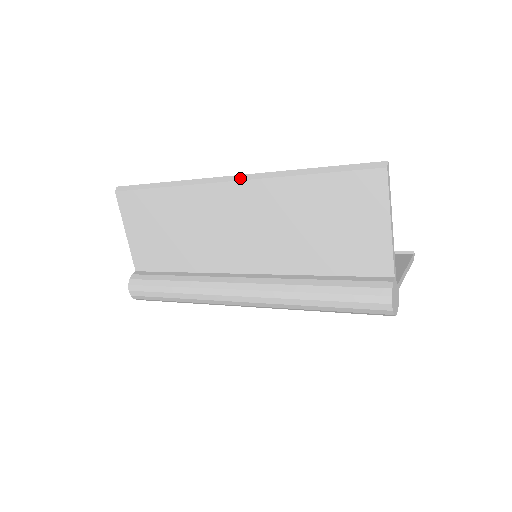
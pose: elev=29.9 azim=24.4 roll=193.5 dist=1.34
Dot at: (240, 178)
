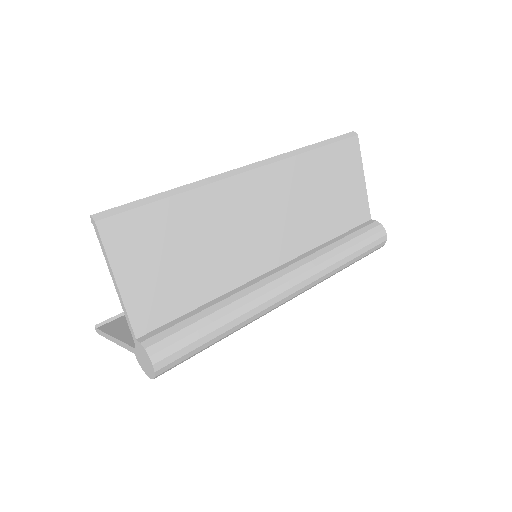
Dot at: (262, 164)
